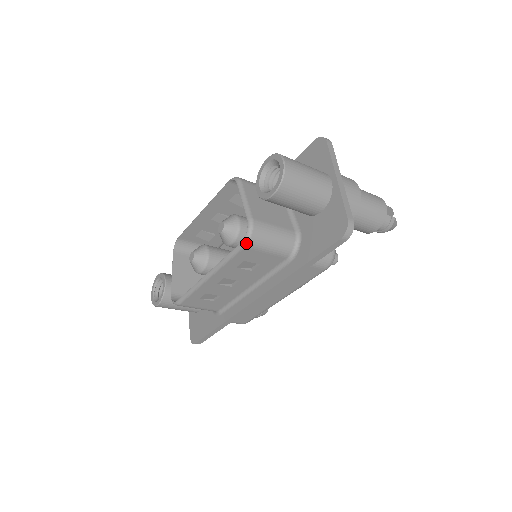
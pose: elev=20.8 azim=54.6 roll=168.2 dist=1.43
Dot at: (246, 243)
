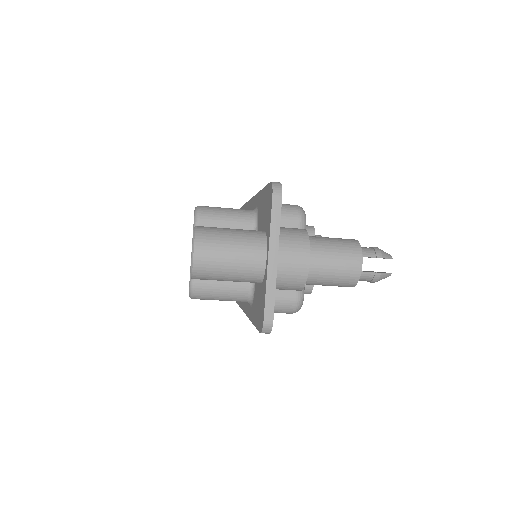
Dot at: (191, 298)
